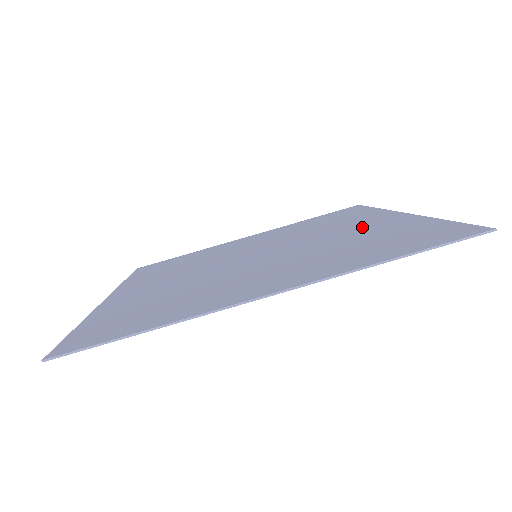
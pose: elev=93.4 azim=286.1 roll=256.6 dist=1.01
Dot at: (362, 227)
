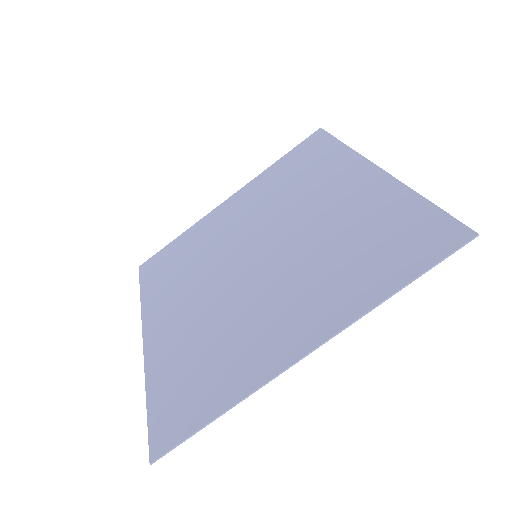
Dot at: (344, 200)
